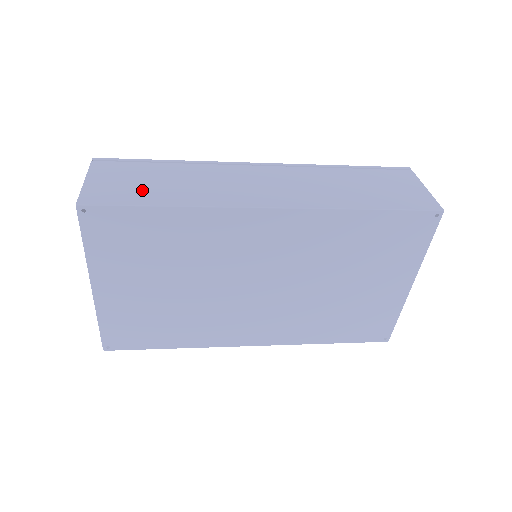
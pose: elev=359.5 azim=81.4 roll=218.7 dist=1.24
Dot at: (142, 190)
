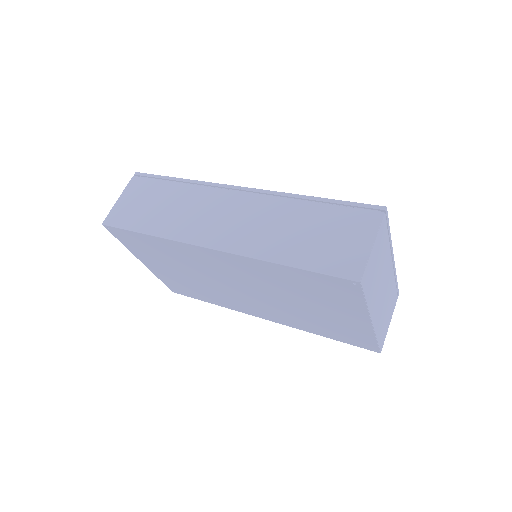
Dot at: (142, 214)
